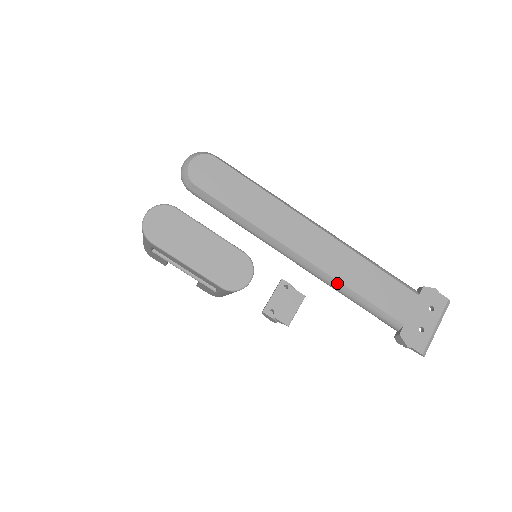
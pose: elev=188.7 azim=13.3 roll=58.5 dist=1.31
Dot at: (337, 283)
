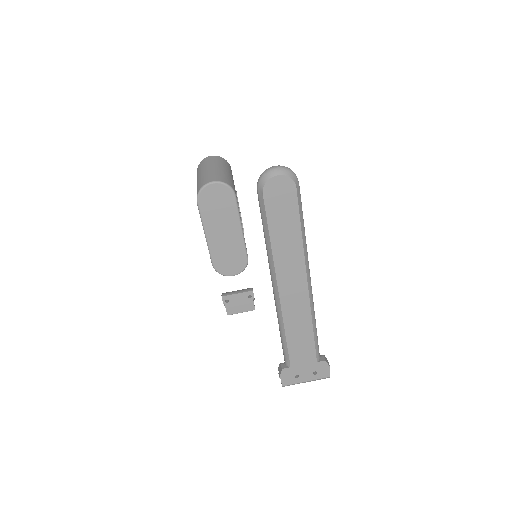
Dot at: (281, 318)
